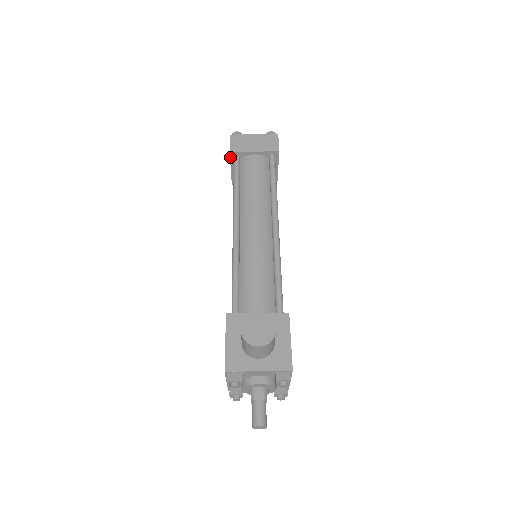
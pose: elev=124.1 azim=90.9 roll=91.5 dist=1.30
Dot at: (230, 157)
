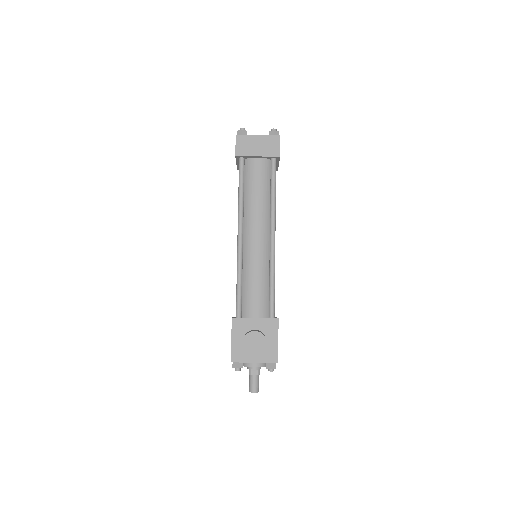
Dot at: (236, 158)
